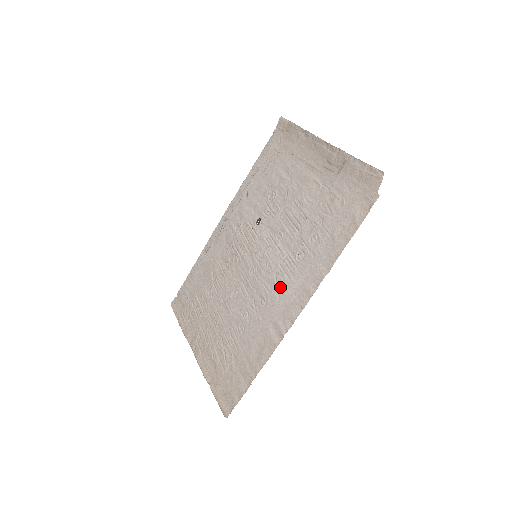
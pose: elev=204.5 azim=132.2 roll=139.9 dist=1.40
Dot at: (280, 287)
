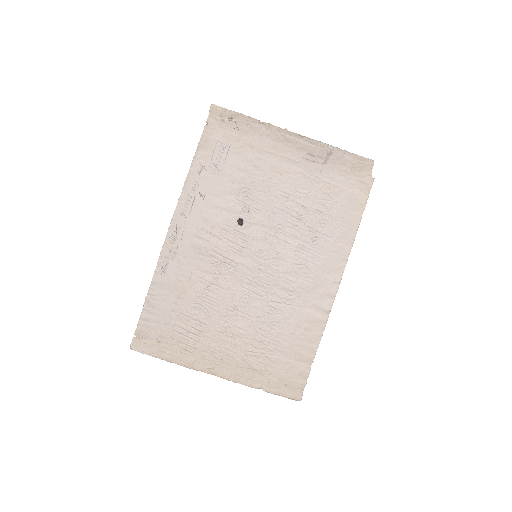
Dot at: (306, 274)
